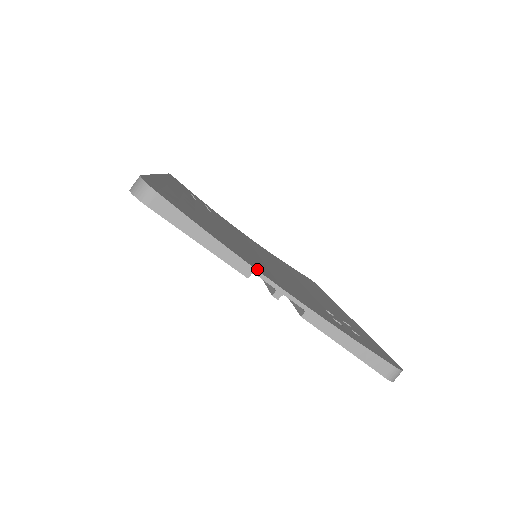
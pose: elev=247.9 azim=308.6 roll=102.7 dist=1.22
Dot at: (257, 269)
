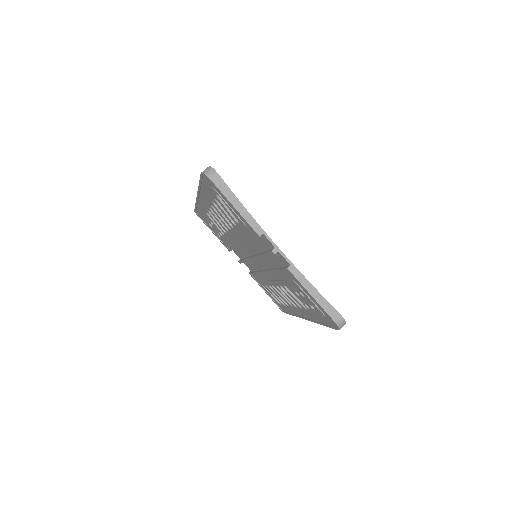
Dot at: (265, 233)
